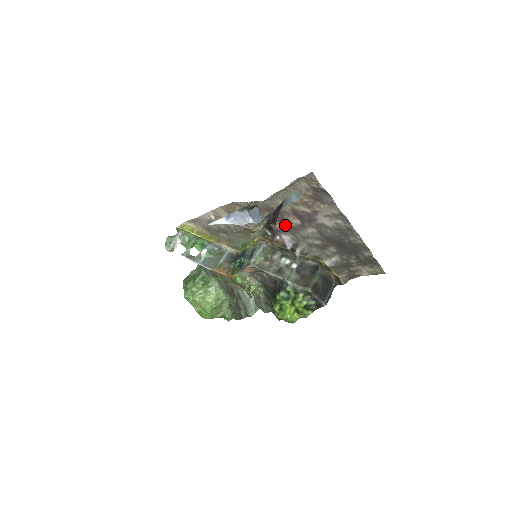
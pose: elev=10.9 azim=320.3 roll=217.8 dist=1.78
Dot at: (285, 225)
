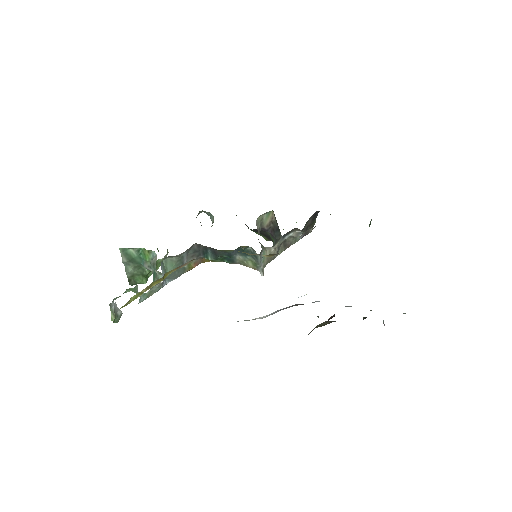
Dot at: occluded
